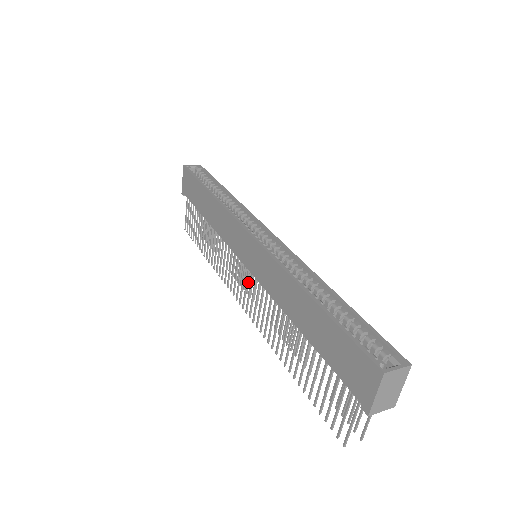
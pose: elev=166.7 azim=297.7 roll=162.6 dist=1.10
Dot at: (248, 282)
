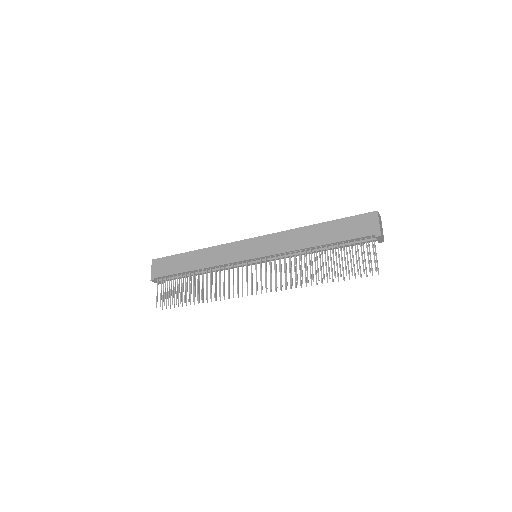
Dot at: occluded
